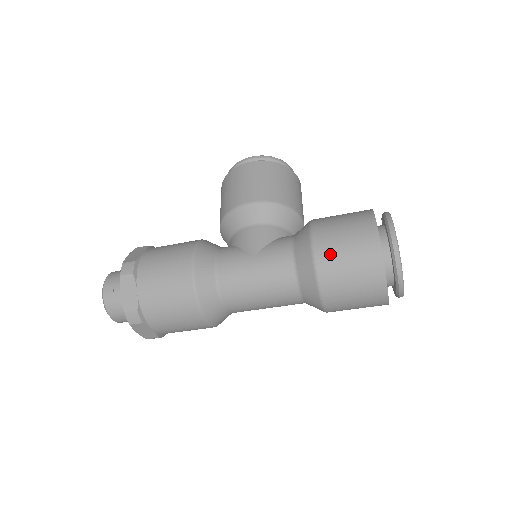
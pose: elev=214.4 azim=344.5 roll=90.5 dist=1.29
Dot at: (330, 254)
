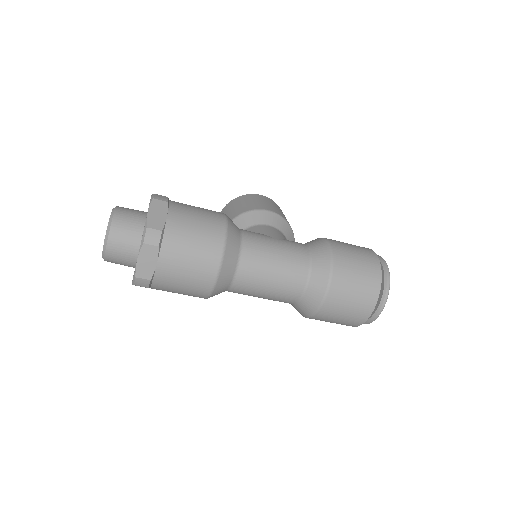
Dot at: (344, 253)
